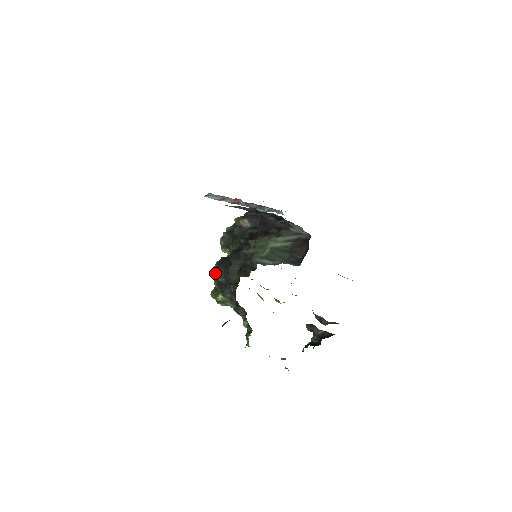
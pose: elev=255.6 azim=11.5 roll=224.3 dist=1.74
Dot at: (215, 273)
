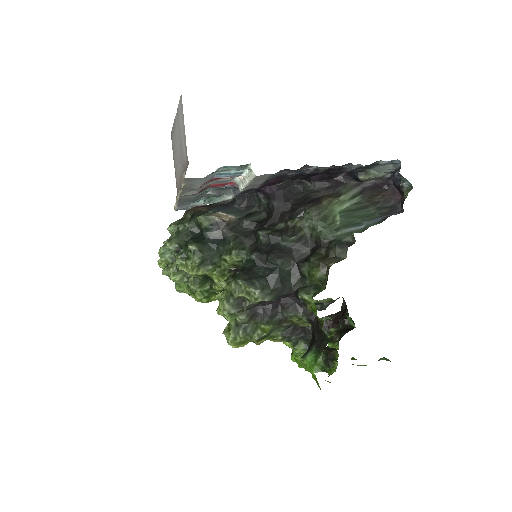
Dot at: (230, 303)
